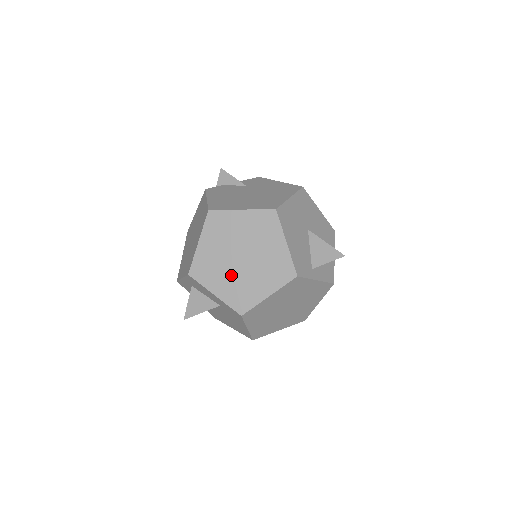
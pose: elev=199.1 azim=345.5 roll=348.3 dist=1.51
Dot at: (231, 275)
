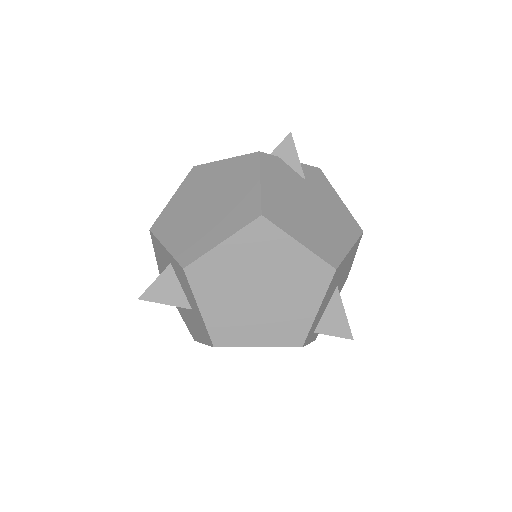
Dot at: (234, 302)
